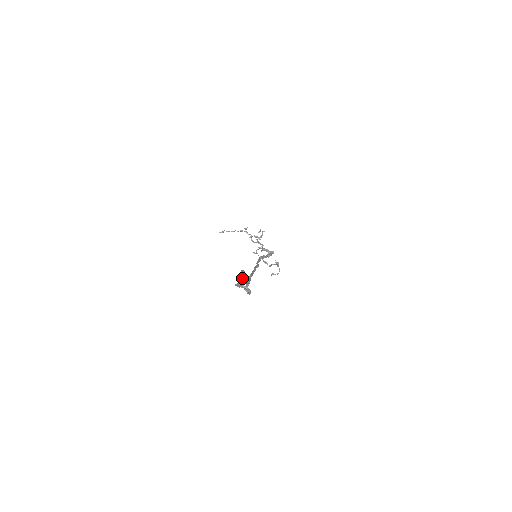
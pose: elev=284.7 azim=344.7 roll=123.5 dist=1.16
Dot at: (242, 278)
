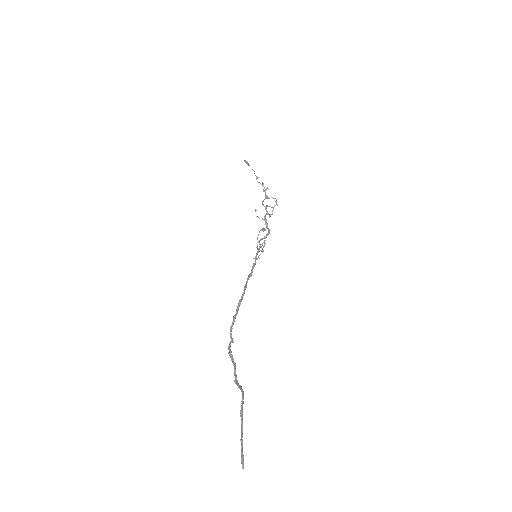
Dot at: (241, 452)
